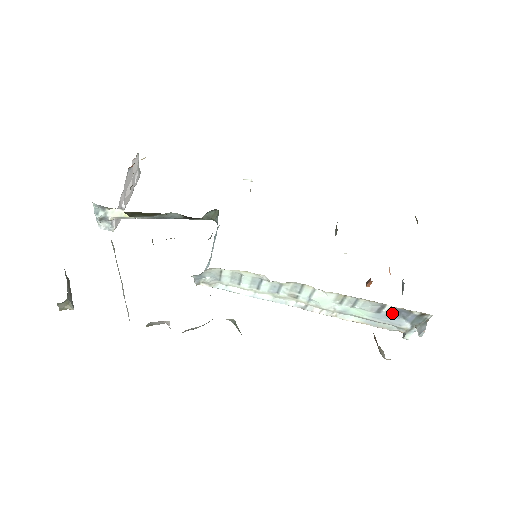
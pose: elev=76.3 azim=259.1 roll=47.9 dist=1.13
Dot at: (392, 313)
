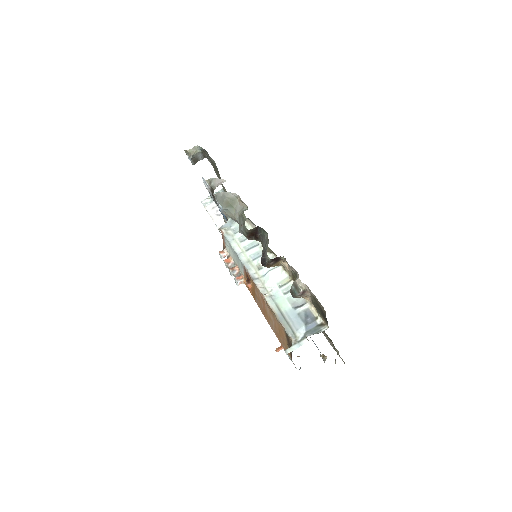
Dot at: (302, 315)
